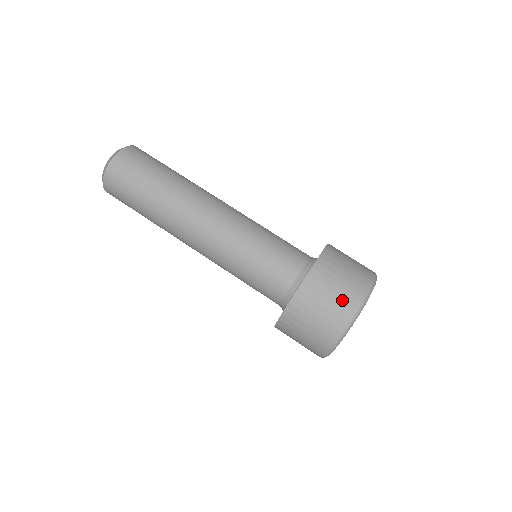
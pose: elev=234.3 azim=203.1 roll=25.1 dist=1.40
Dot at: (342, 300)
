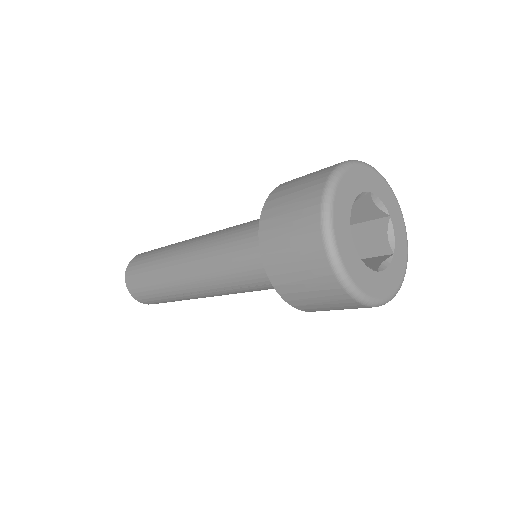
Dot at: (302, 212)
